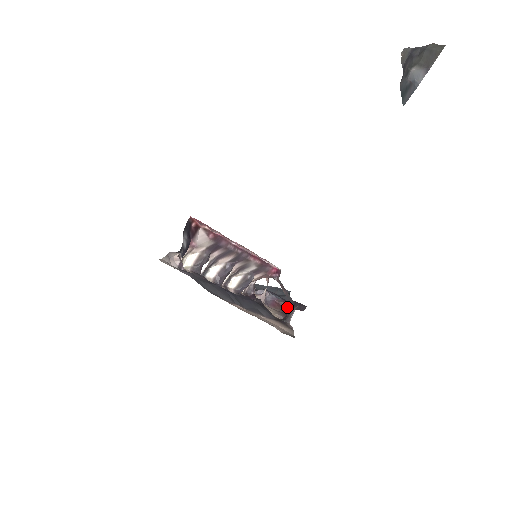
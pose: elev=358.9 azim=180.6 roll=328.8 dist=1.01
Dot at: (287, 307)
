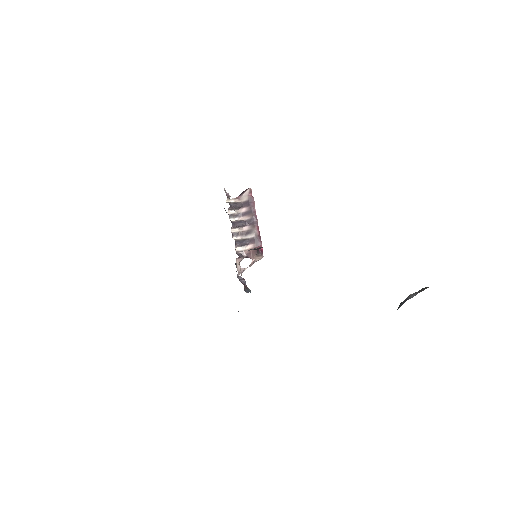
Dot at: (248, 290)
